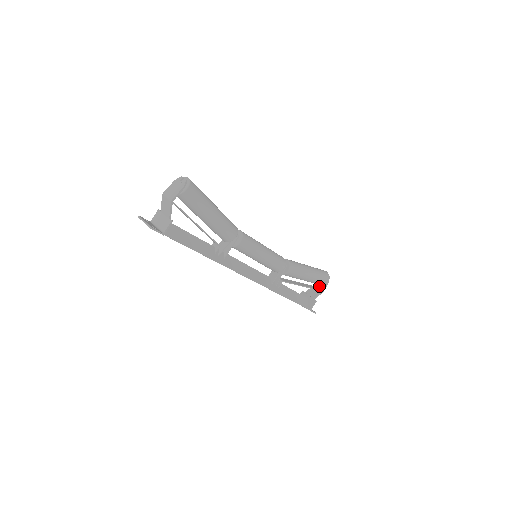
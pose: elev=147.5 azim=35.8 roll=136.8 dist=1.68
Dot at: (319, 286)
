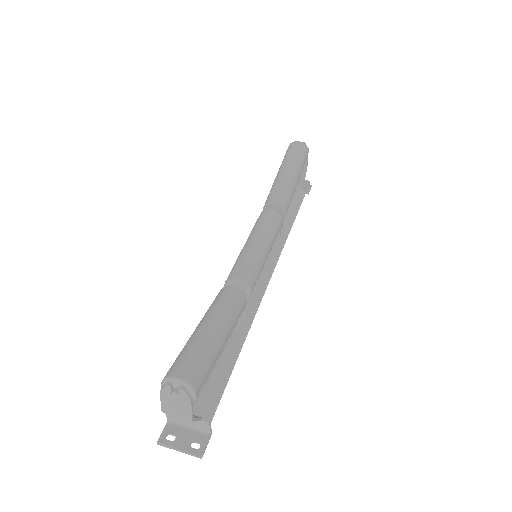
Dot at: occluded
